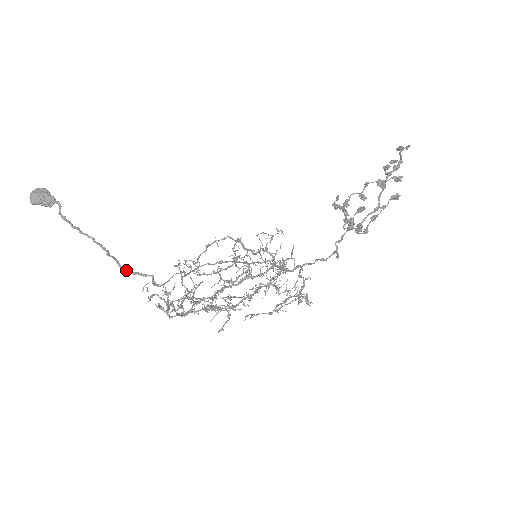
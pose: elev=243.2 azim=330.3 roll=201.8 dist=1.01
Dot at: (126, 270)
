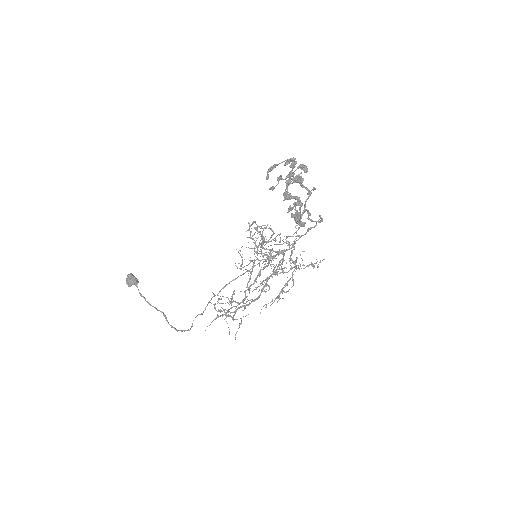
Dot at: (172, 326)
